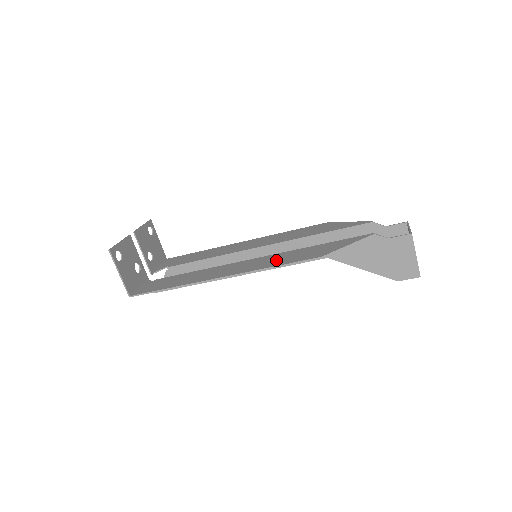
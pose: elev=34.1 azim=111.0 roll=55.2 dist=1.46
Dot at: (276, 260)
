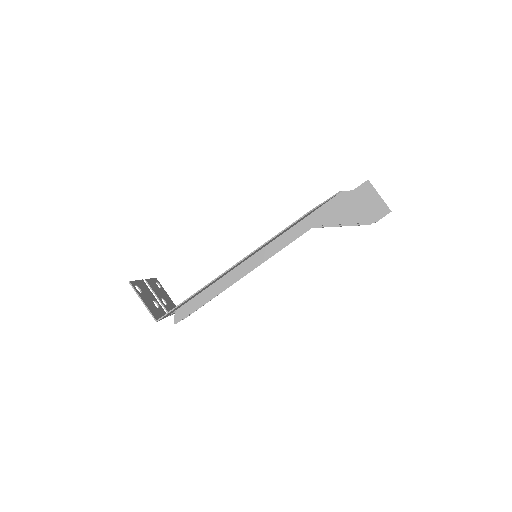
Dot at: occluded
